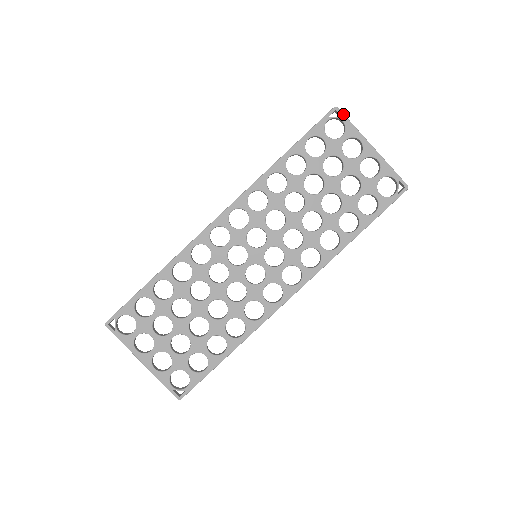
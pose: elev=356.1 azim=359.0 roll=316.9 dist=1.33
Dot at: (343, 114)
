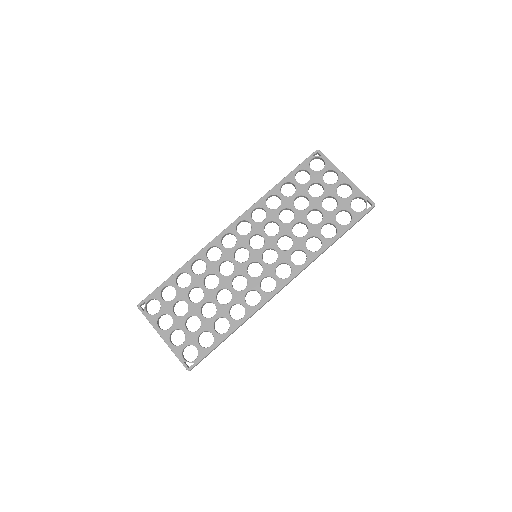
Dot at: (323, 154)
